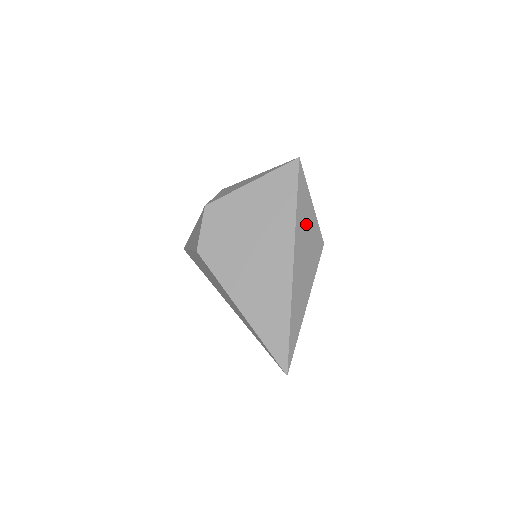
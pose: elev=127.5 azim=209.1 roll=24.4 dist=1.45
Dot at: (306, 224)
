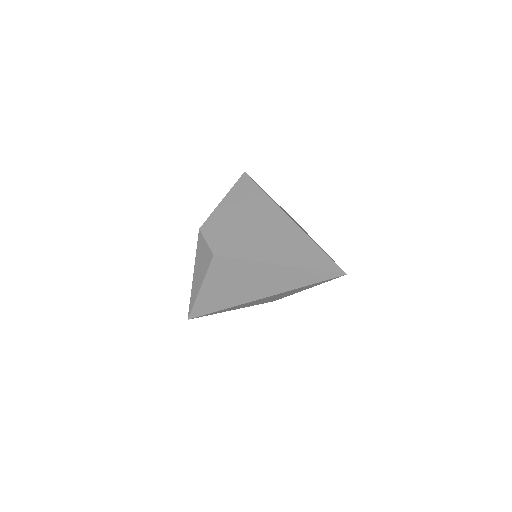
Dot at: occluded
